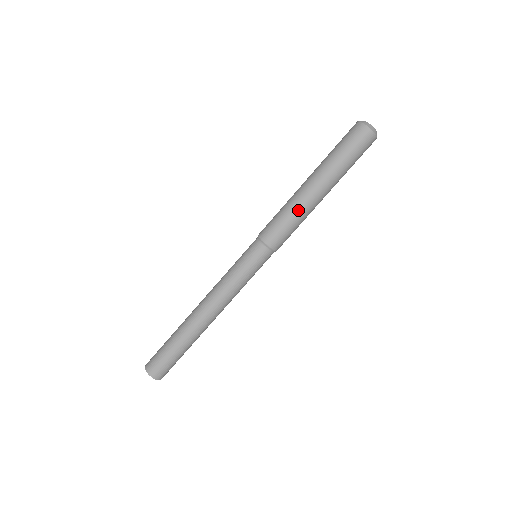
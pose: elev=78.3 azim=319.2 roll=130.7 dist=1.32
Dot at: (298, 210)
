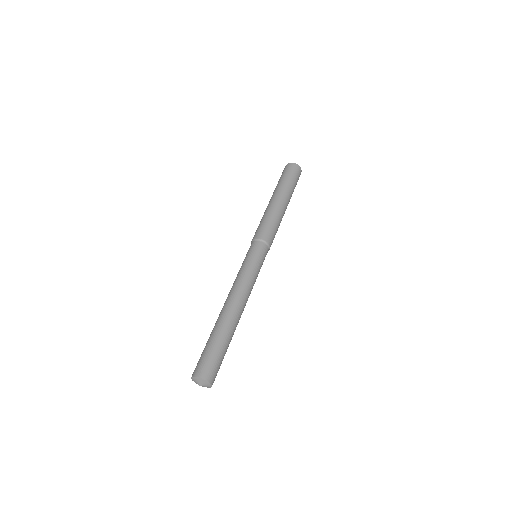
Dot at: (272, 213)
